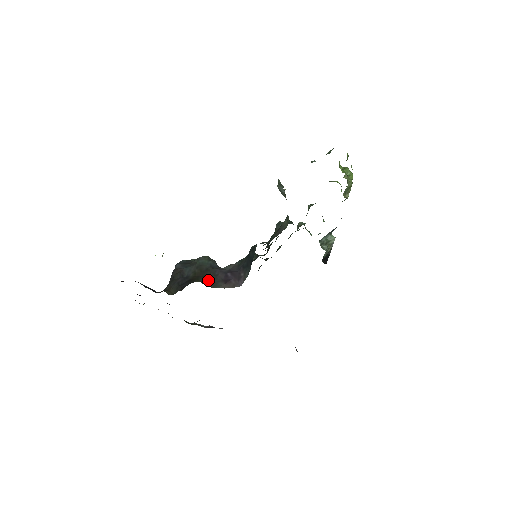
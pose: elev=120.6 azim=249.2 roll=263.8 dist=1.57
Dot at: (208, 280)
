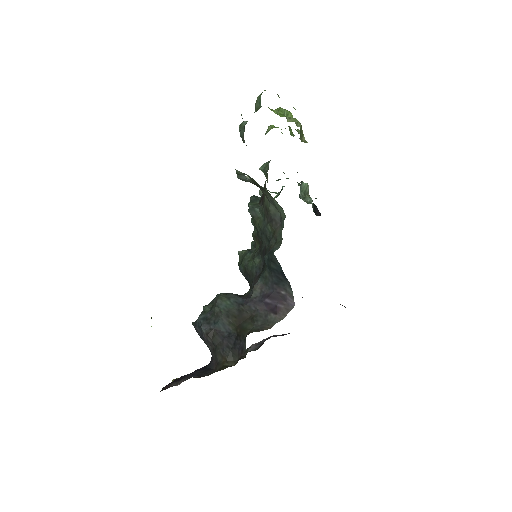
Dot at: (255, 322)
